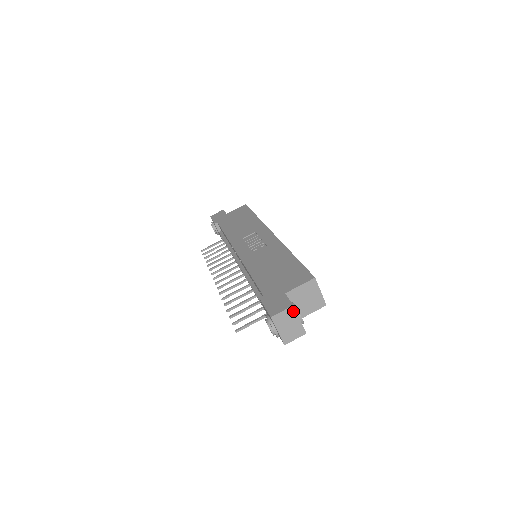
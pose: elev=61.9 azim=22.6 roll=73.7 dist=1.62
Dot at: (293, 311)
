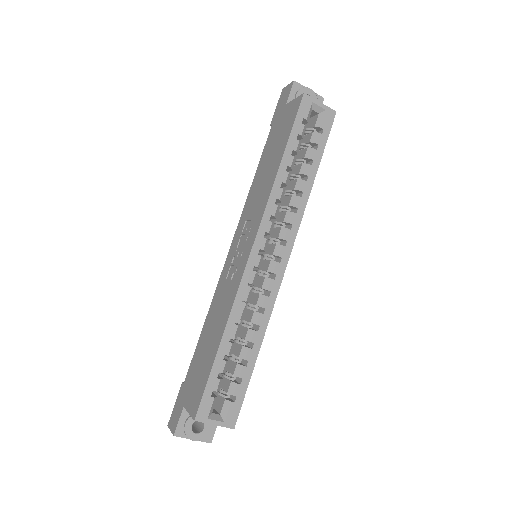
Dot at: (179, 436)
